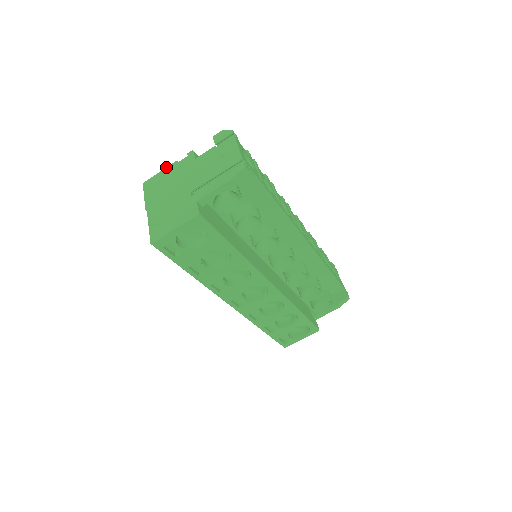
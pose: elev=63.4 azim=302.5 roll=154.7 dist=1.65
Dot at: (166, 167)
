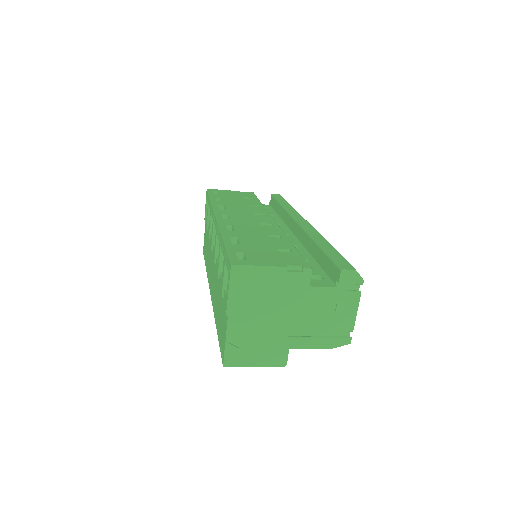
Dot at: (271, 266)
